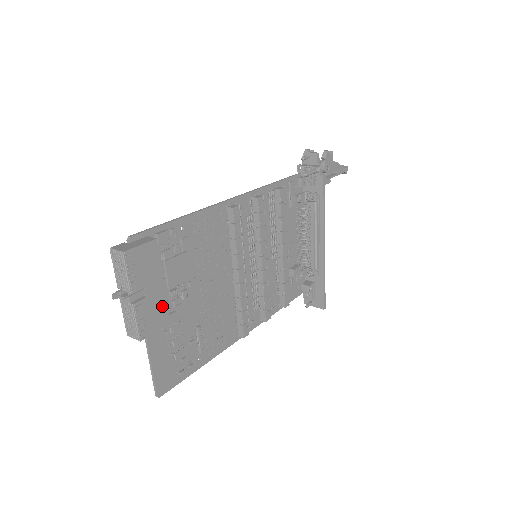
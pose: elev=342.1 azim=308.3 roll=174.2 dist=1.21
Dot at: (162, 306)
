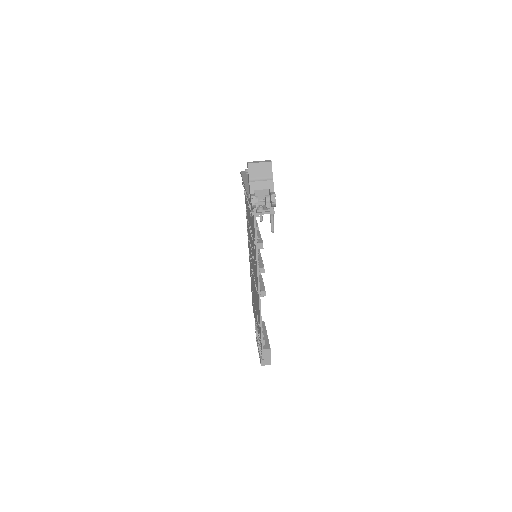
Dot at: occluded
